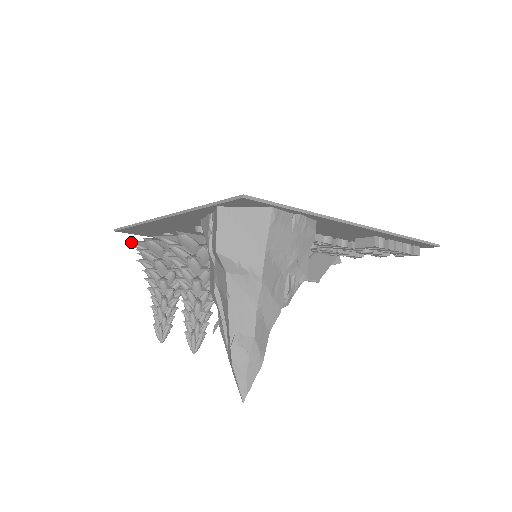
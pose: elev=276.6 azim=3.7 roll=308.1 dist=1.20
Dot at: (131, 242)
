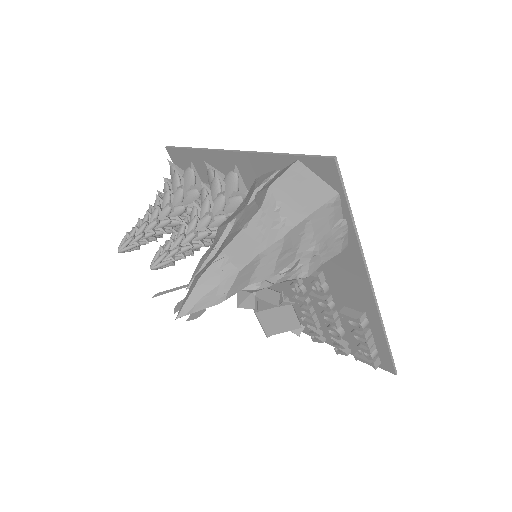
Dot at: (172, 163)
